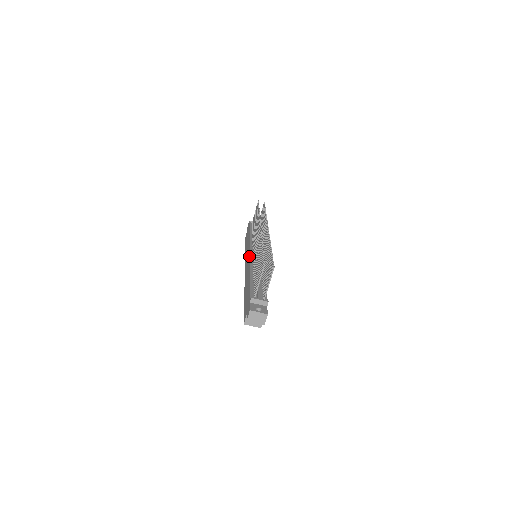
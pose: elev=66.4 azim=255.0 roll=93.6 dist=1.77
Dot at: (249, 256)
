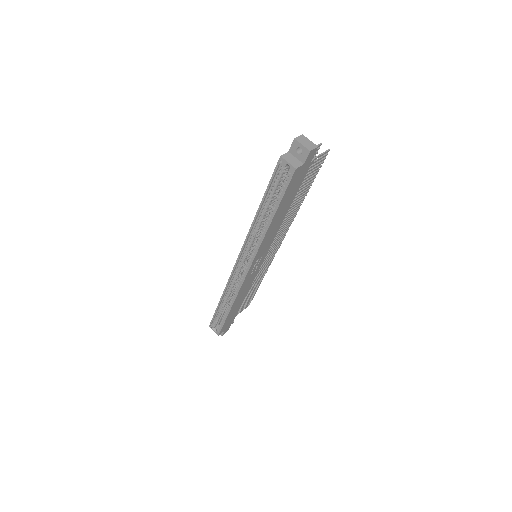
Dot at: occluded
